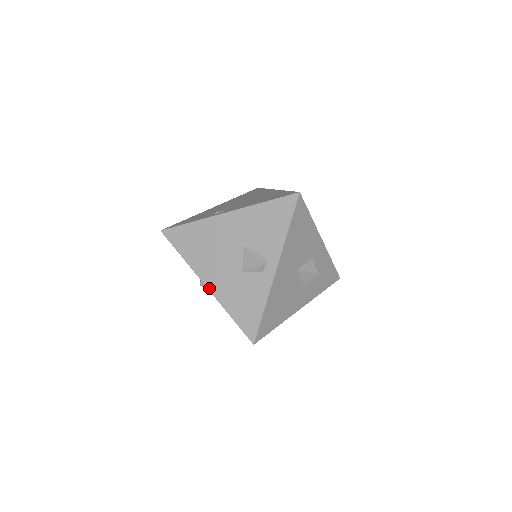
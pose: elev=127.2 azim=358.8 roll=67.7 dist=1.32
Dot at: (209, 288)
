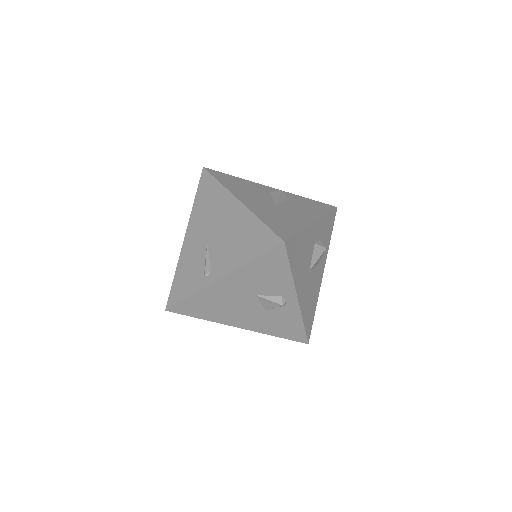
Dot at: (244, 328)
